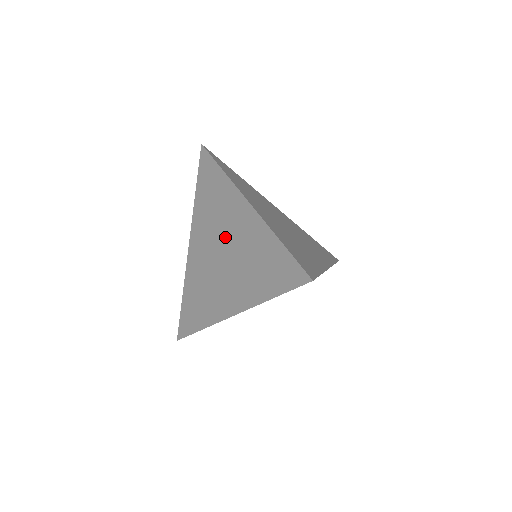
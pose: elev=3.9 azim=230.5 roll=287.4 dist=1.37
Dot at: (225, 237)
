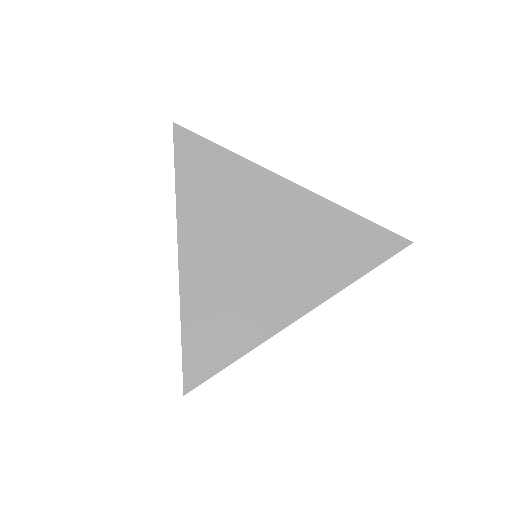
Dot at: occluded
